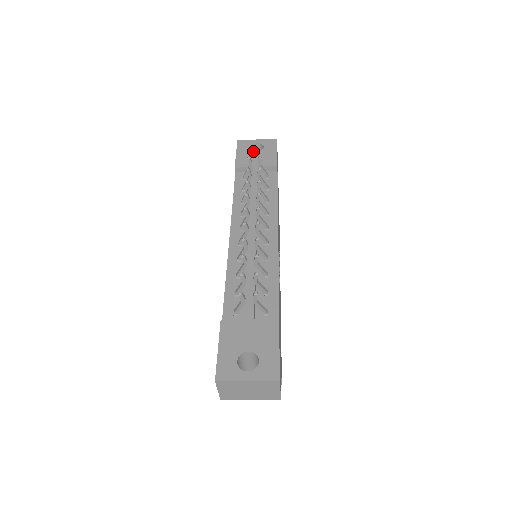
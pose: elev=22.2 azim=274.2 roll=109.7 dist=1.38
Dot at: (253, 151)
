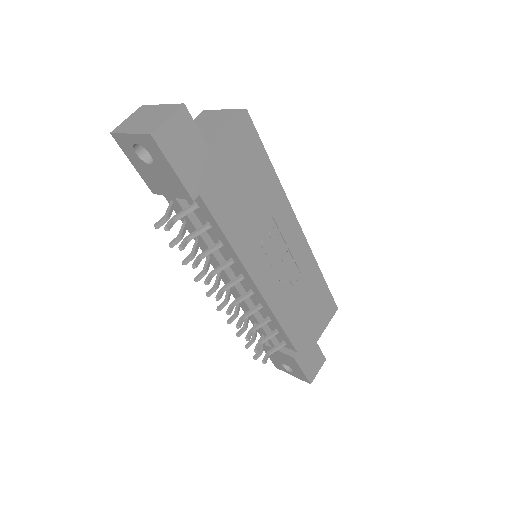
Dot at: (145, 164)
